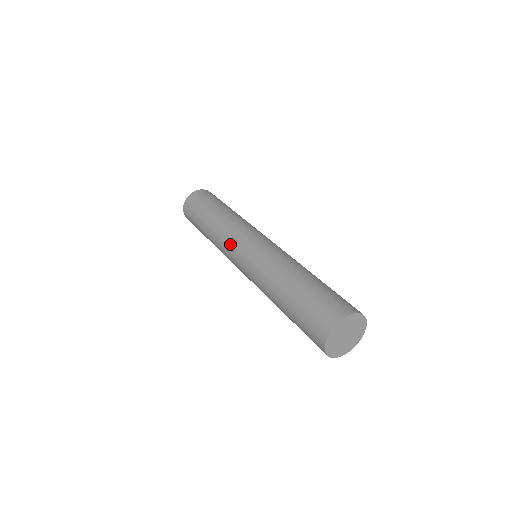
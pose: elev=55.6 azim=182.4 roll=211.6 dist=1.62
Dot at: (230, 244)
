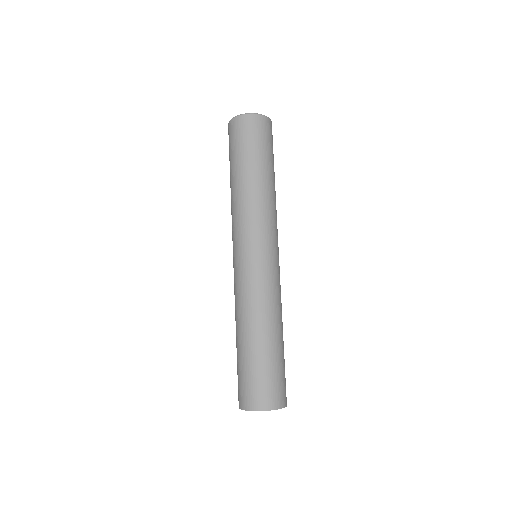
Dot at: occluded
